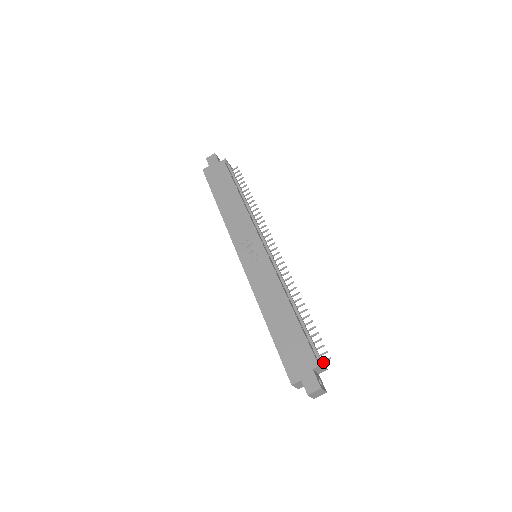
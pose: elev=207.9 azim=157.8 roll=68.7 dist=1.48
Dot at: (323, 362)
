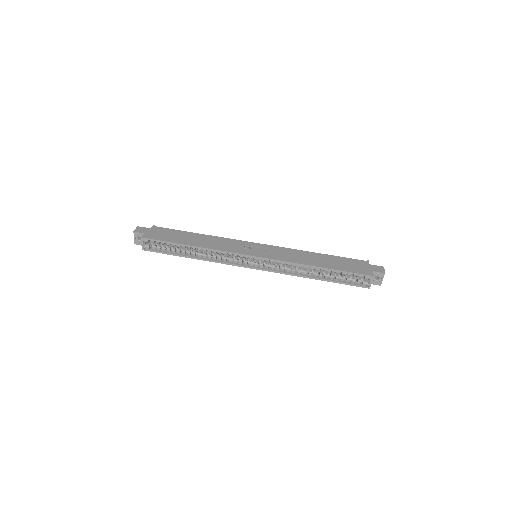
Dot at: occluded
